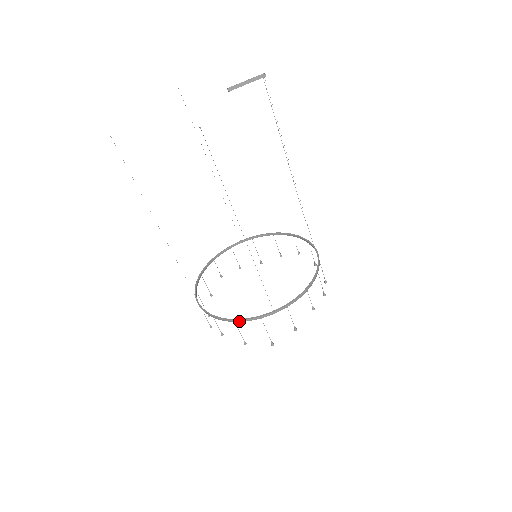
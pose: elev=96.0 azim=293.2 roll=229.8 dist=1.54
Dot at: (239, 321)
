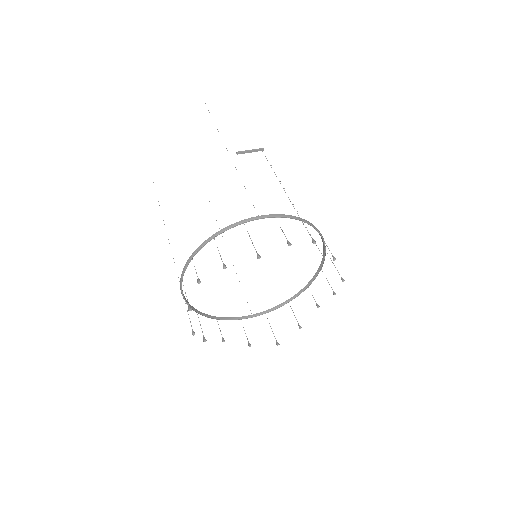
Dot at: (218, 233)
